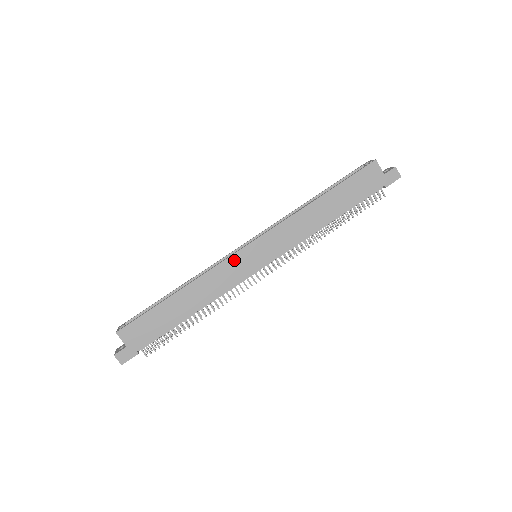
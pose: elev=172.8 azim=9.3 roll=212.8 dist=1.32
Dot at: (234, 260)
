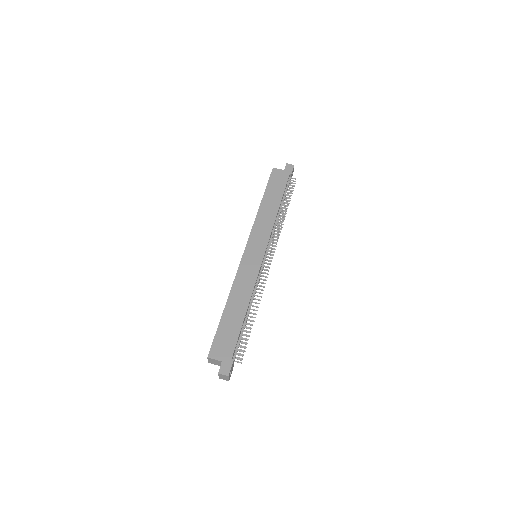
Dot at: (244, 263)
